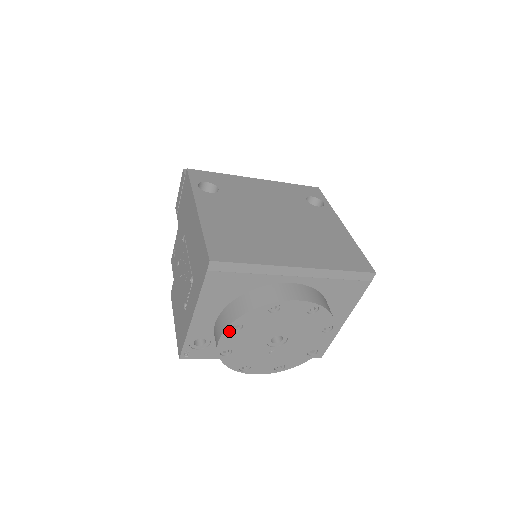
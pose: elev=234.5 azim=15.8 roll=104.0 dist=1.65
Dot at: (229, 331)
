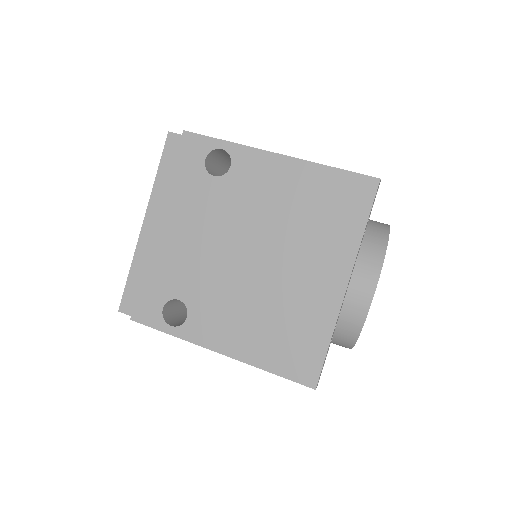
Dot at: occluded
